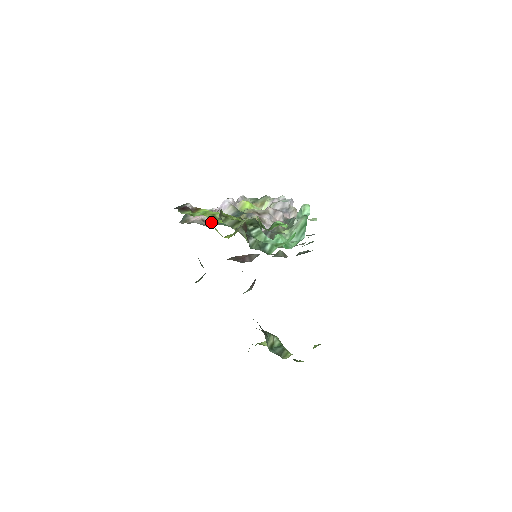
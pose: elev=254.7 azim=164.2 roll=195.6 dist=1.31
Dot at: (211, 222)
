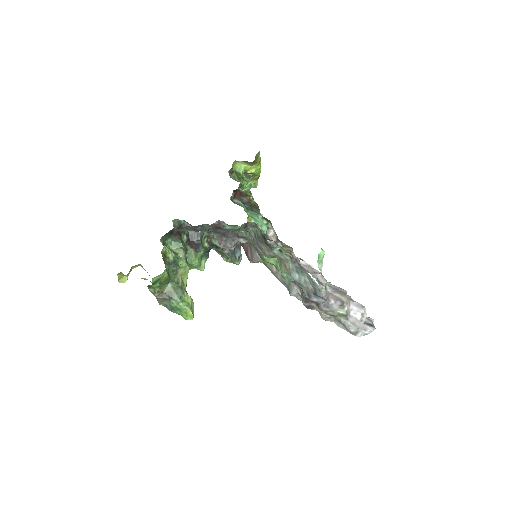
Dot at: (269, 242)
